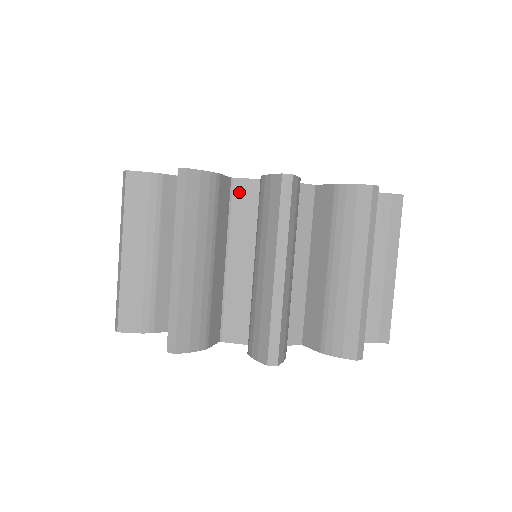
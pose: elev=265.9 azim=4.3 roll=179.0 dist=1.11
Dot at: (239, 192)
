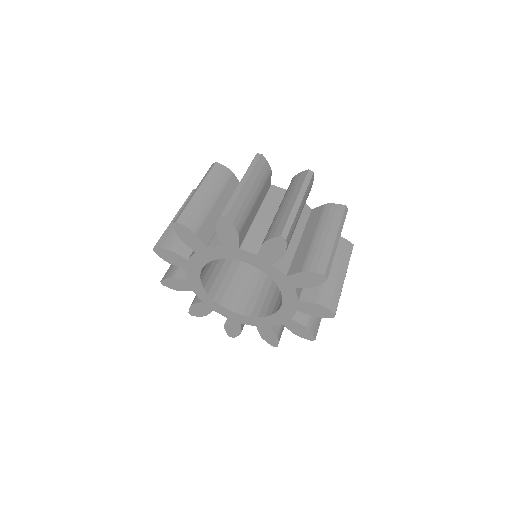
Dot at: (274, 191)
